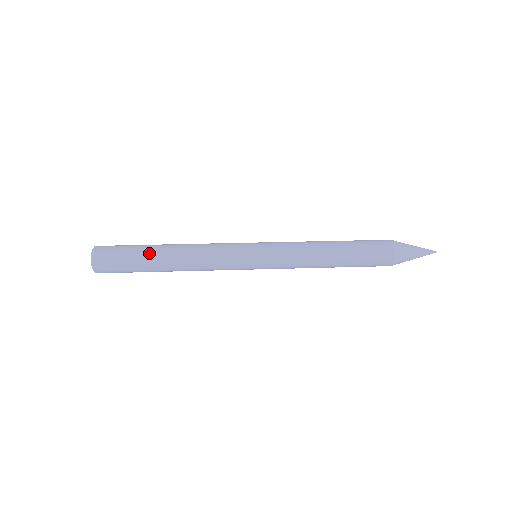
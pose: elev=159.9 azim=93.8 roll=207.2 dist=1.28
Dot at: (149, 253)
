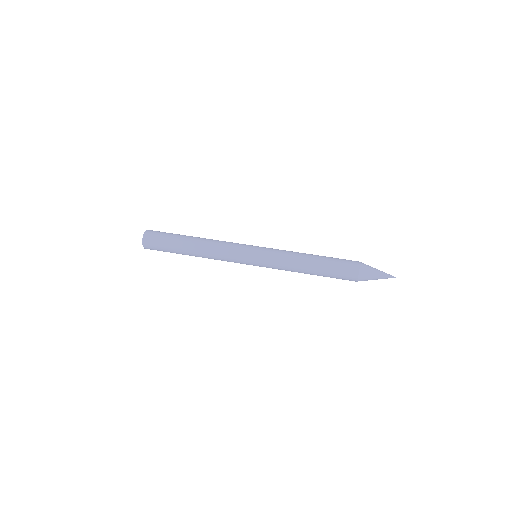
Dot at: (180, 247)
